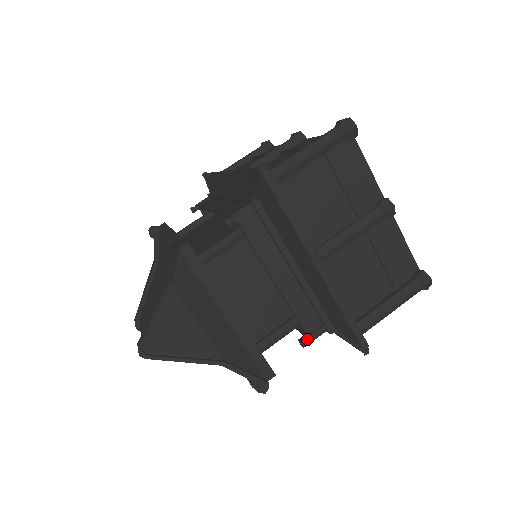
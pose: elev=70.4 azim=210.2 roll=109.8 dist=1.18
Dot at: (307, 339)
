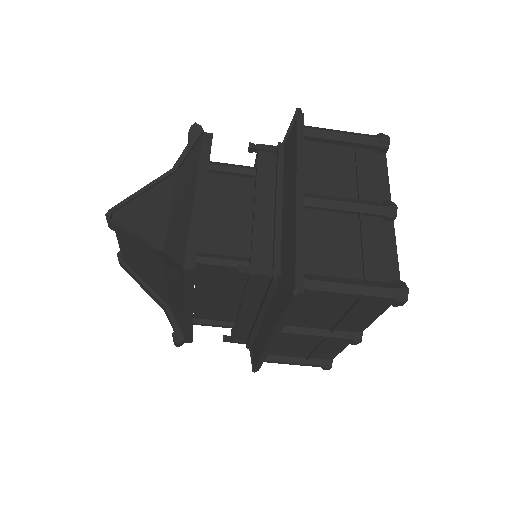
Dot at: (248, 268)
